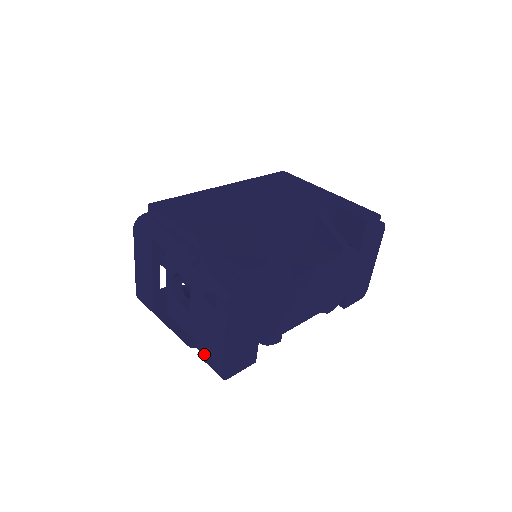
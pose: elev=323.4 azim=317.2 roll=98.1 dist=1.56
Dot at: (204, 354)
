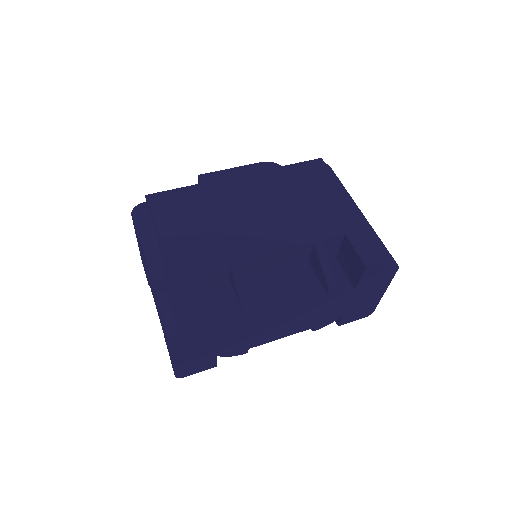
Dot at: occluded
